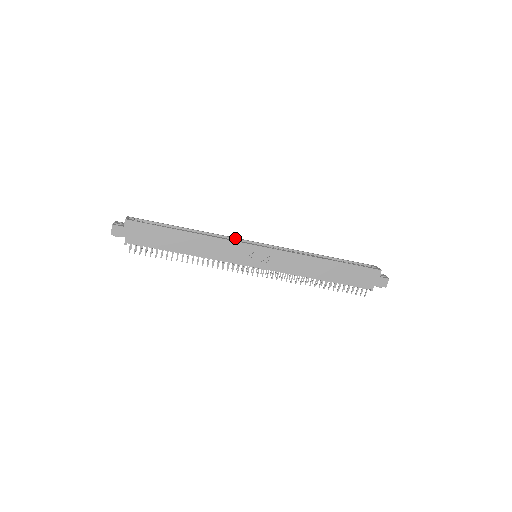
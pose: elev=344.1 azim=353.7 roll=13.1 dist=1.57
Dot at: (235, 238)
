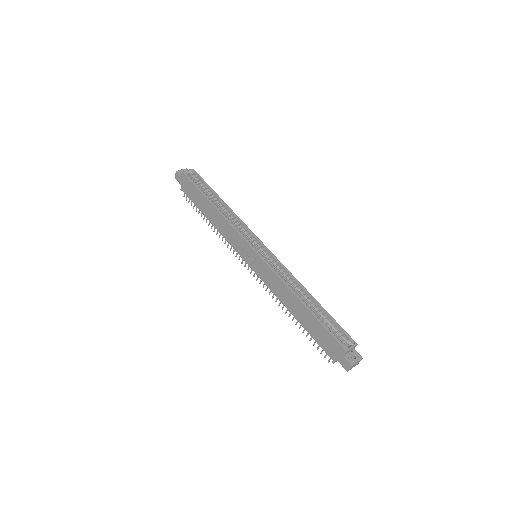
Dot at: (249, 230)
